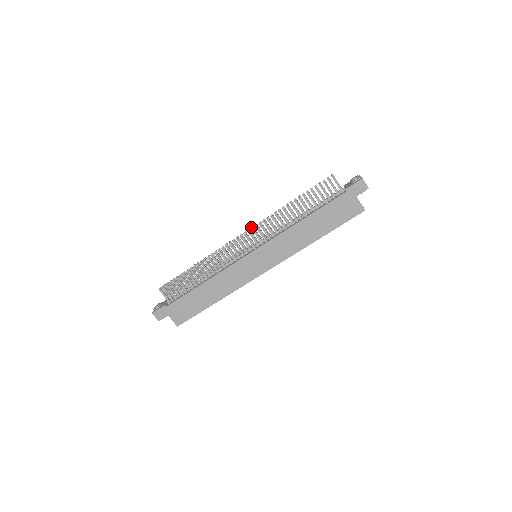
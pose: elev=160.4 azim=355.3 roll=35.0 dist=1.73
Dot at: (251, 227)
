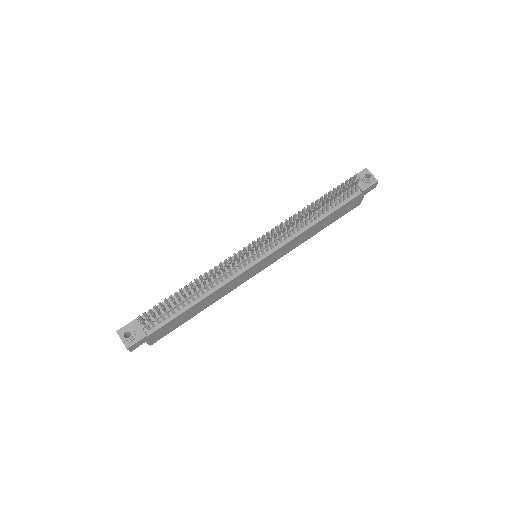
Dot at: (267, 233)
